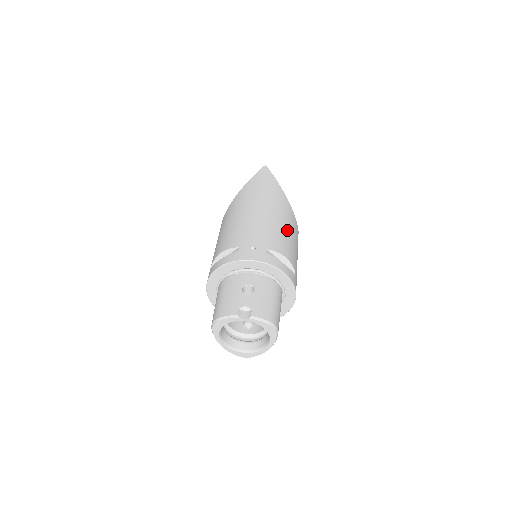
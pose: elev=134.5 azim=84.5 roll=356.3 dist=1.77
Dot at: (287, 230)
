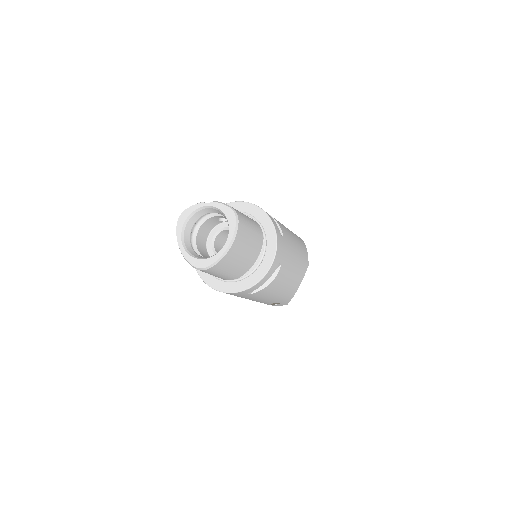
Dot at: (289, 230)
